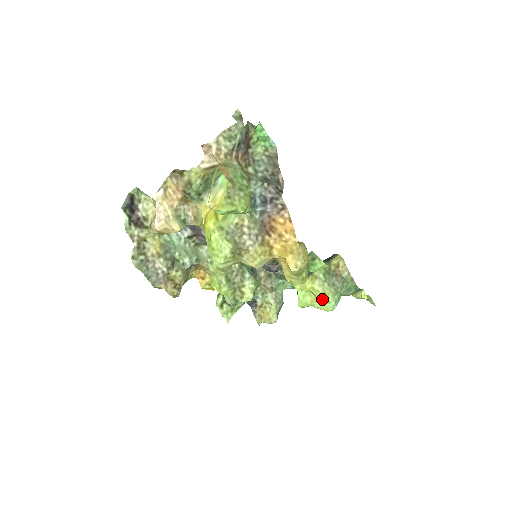
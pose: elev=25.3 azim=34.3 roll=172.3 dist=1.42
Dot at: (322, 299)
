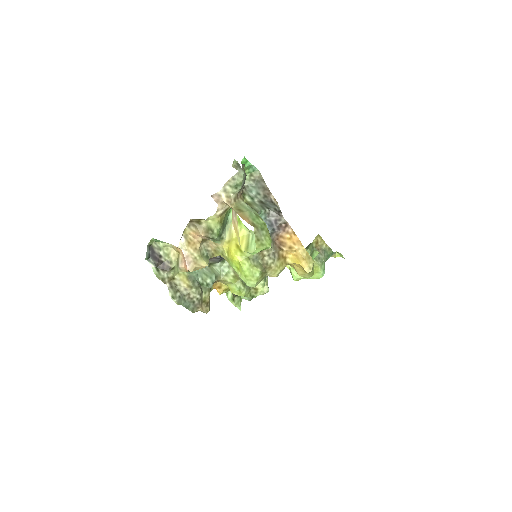
Dot at: occluded
